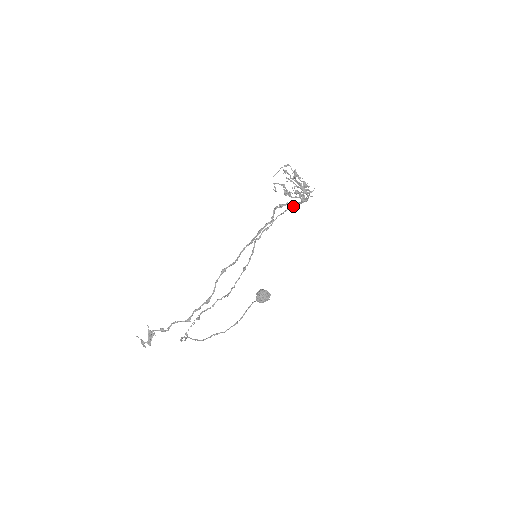
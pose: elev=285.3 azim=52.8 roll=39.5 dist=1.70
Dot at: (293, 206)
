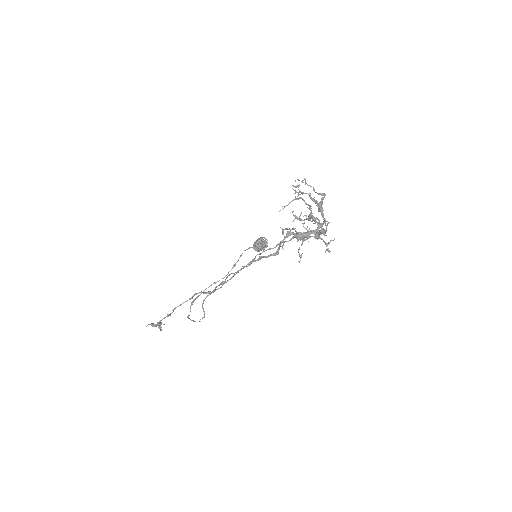
Dot at: (304, 238)
